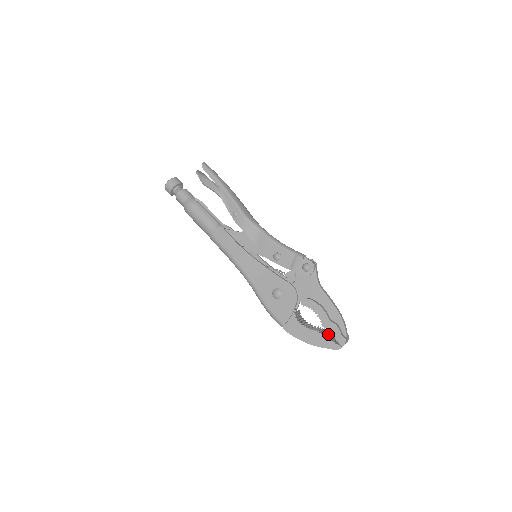
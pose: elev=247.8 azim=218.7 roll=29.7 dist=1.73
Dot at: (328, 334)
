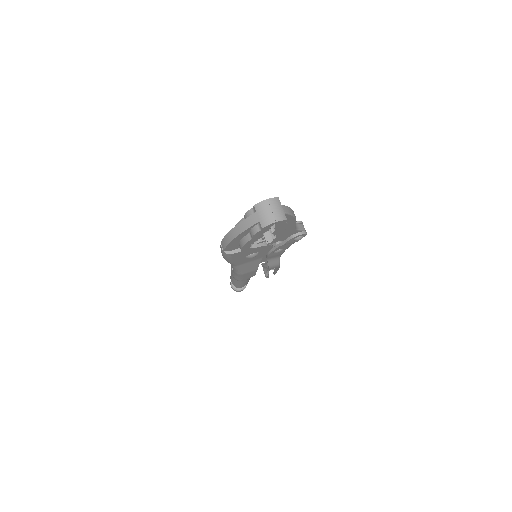
Dot at: occluded
